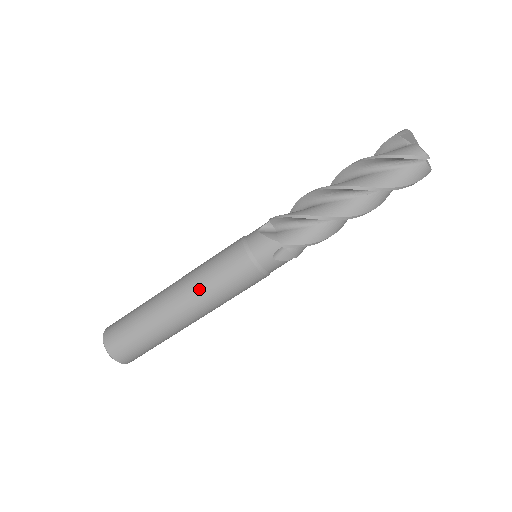
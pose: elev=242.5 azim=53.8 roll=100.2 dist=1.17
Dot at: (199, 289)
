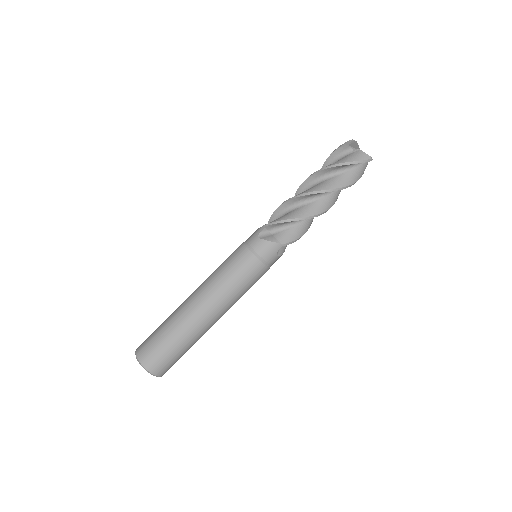
Dot at: (223, 296)
